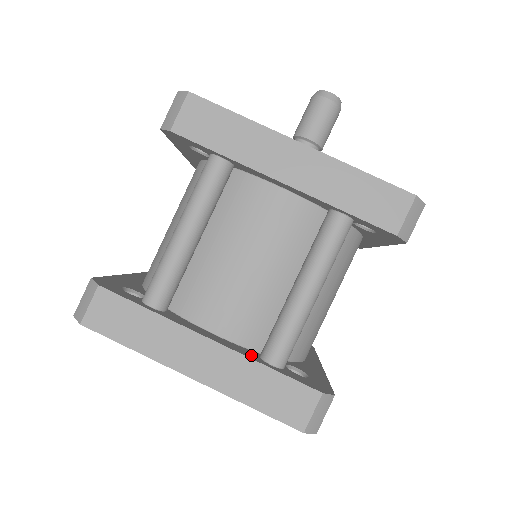
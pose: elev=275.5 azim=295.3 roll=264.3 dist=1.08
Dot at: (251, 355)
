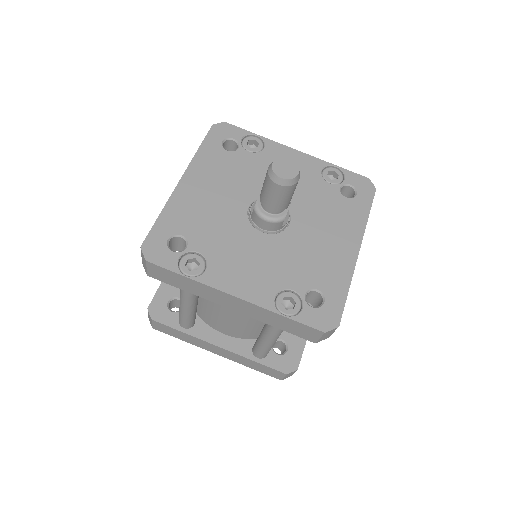
Dot at: (246, 350)
